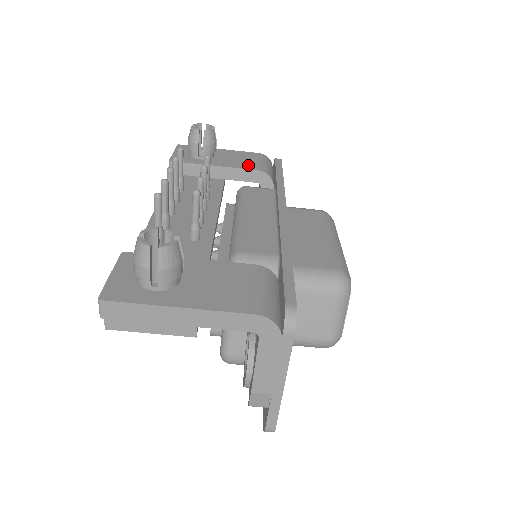
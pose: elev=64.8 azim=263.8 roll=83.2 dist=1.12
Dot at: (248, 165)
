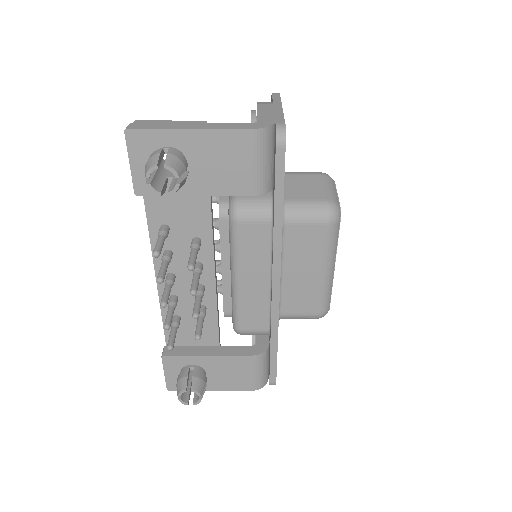
Dot at: (237, 183)
